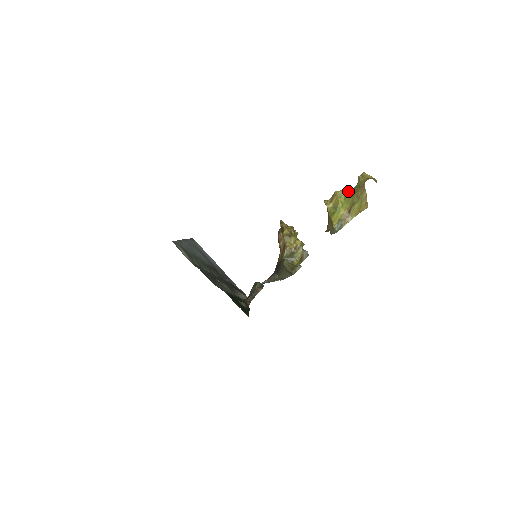
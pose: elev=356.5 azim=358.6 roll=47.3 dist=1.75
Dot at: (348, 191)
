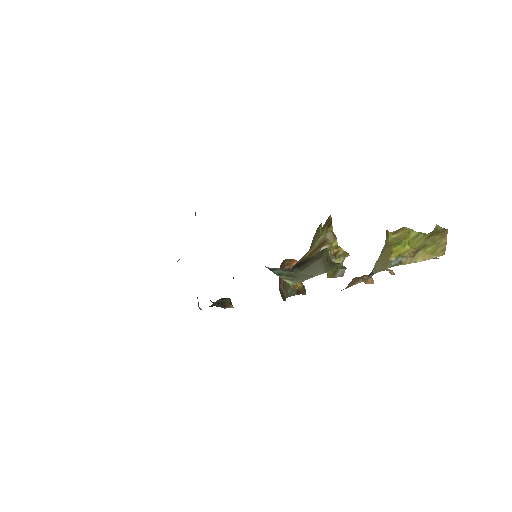
Dot at: (421, 232)
